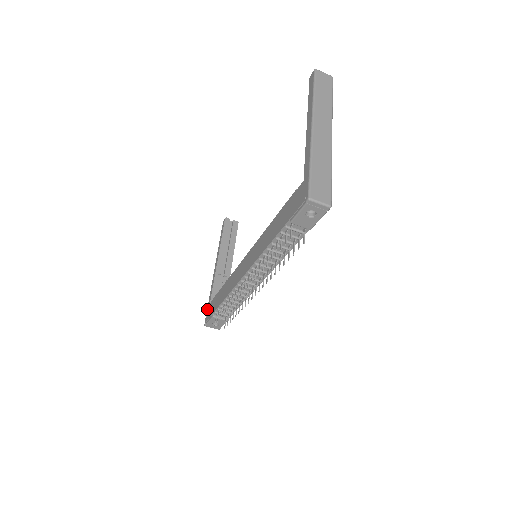
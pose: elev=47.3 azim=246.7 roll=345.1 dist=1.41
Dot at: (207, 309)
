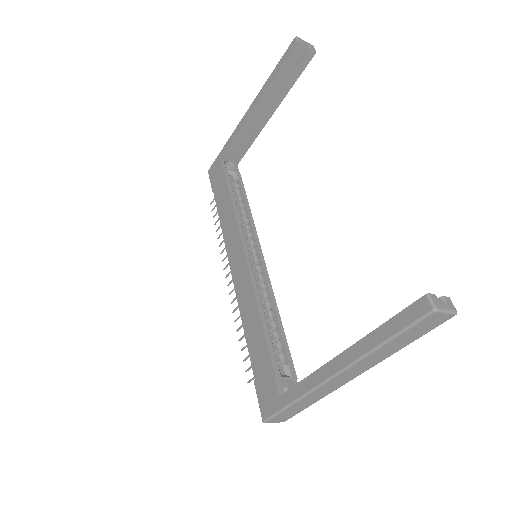
Dot at: (217, 158)
